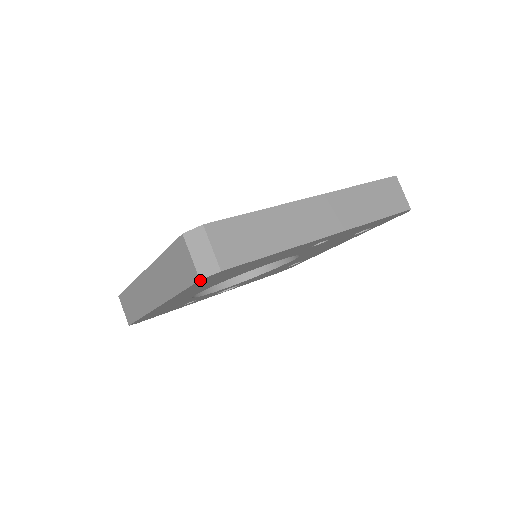
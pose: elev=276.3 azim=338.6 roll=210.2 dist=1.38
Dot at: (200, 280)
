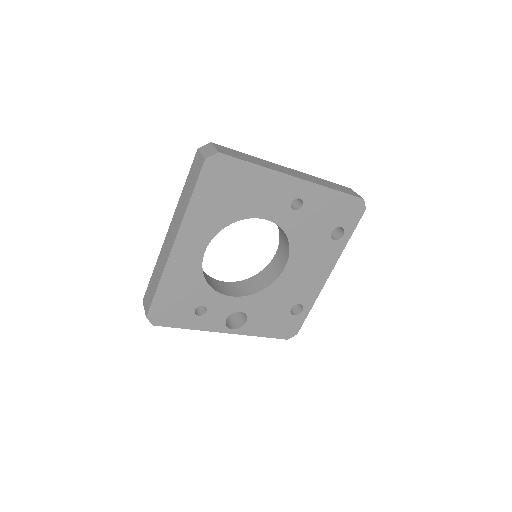
Dot at: (205, 161)
